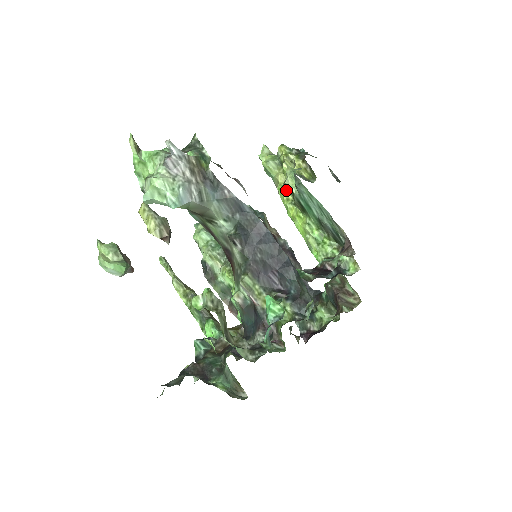
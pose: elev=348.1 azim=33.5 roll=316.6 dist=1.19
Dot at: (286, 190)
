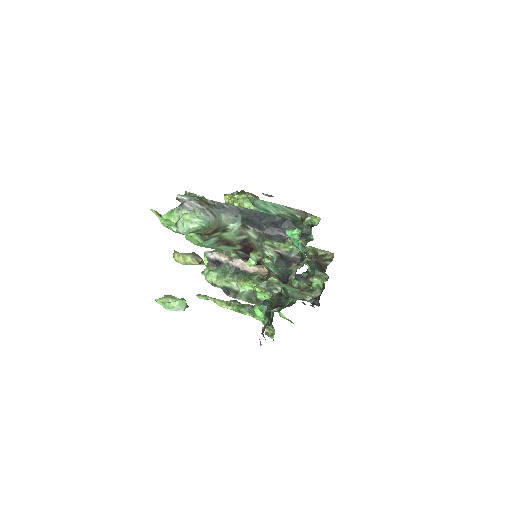
Dot at: occluded
